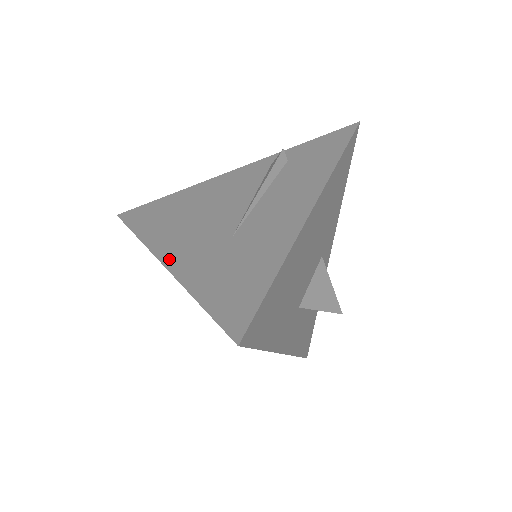
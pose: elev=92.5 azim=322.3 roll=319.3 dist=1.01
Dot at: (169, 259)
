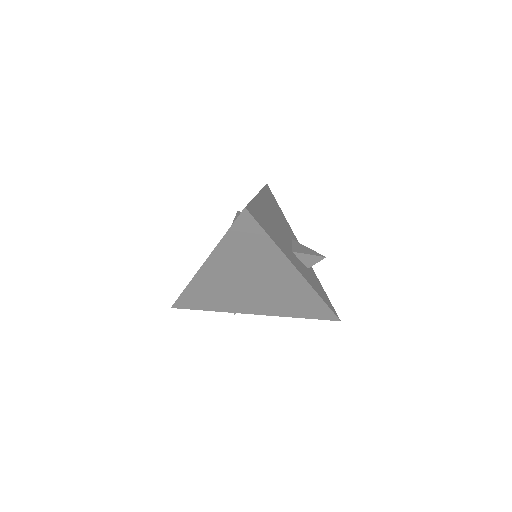
Dot at: occluded
